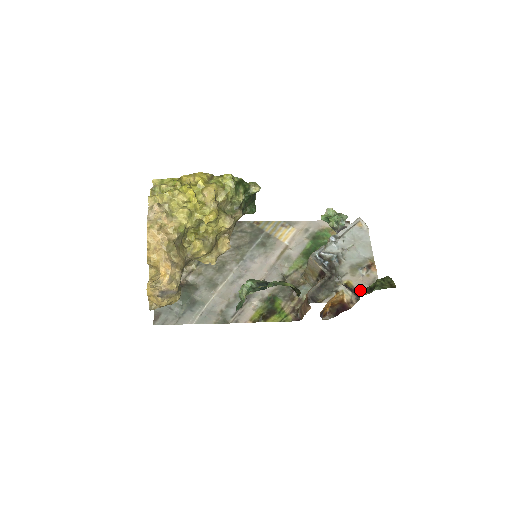
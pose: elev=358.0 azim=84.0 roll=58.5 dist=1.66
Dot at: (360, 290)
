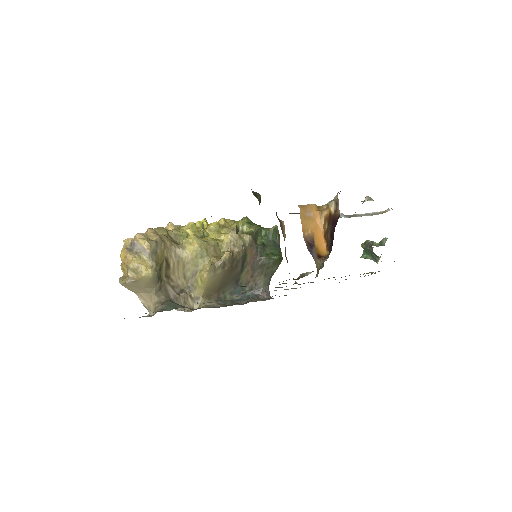
Dot at: occluded
